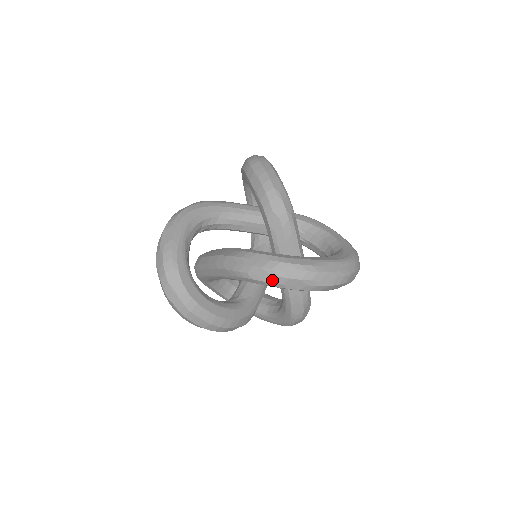
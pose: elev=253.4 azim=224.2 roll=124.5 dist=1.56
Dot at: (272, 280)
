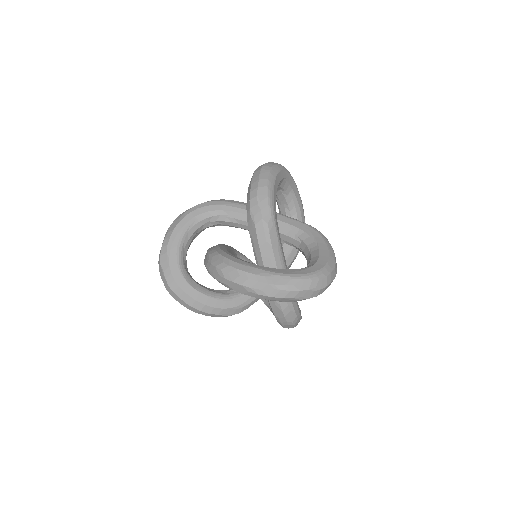
Dot at: (221, 280)
